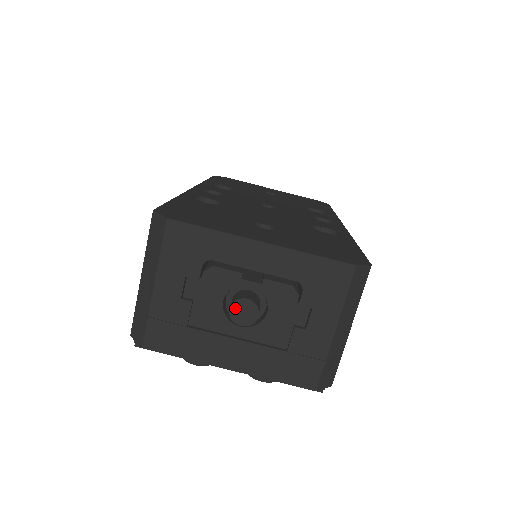
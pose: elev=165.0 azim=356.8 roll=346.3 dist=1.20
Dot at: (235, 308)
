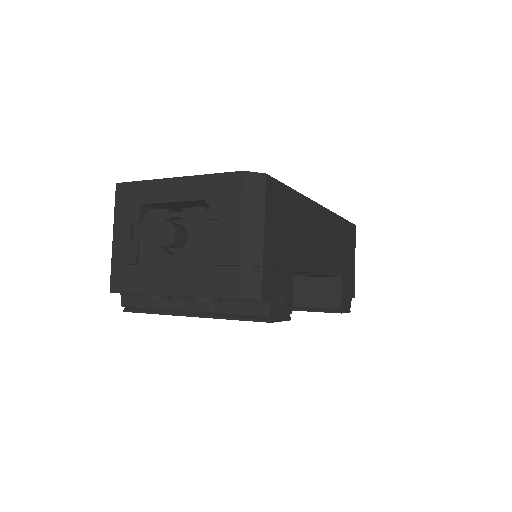
Dot at: (159, 232)
